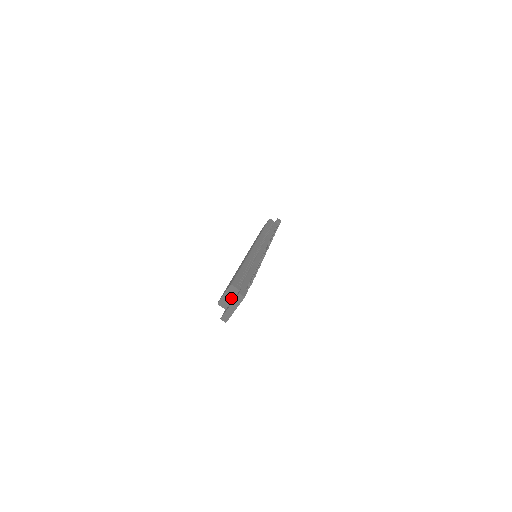
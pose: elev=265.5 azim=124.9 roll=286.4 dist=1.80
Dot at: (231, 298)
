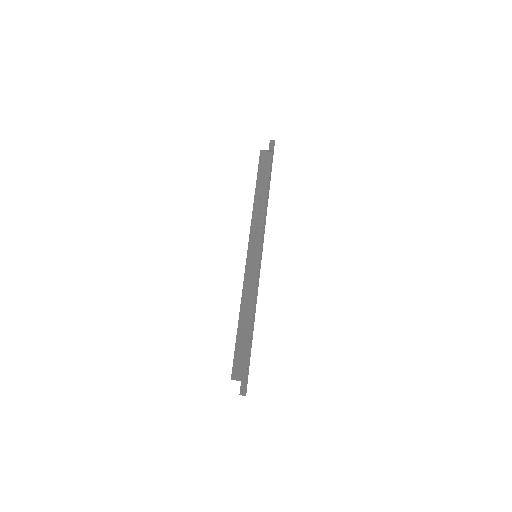
Dot at: (239, 379)
